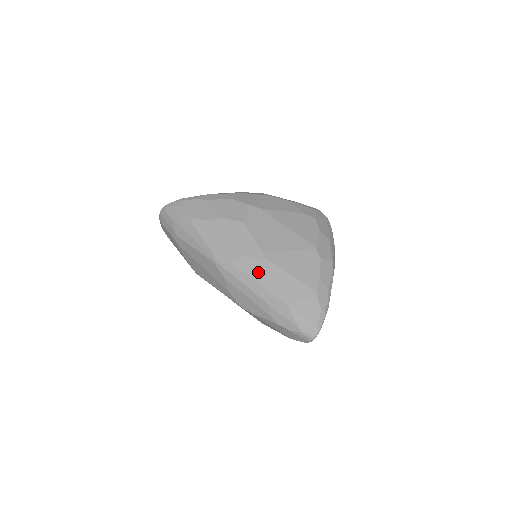
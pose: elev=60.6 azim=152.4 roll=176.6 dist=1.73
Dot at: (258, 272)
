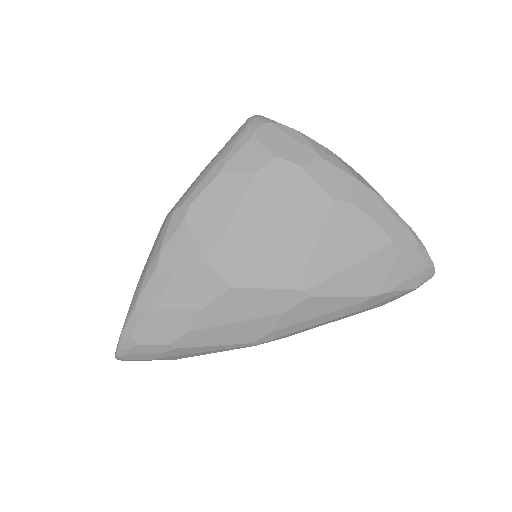
Dot at: (317, 307)
